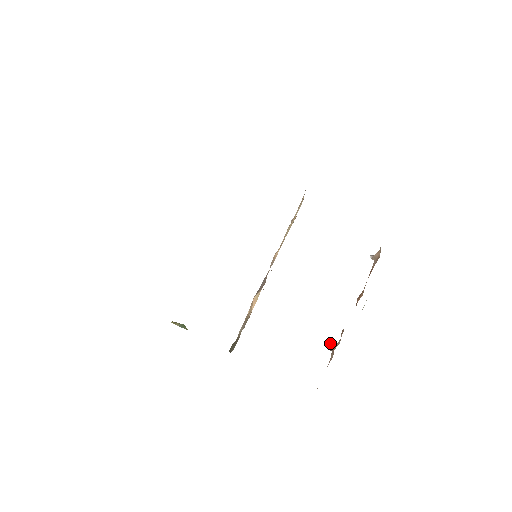
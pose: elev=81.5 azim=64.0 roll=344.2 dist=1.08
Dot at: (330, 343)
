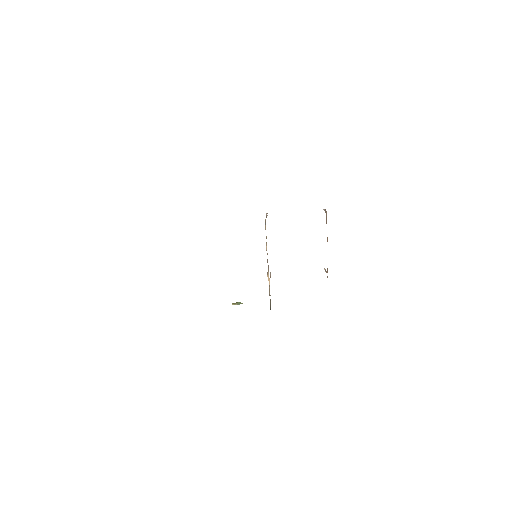
Dot at: (324, 269)
